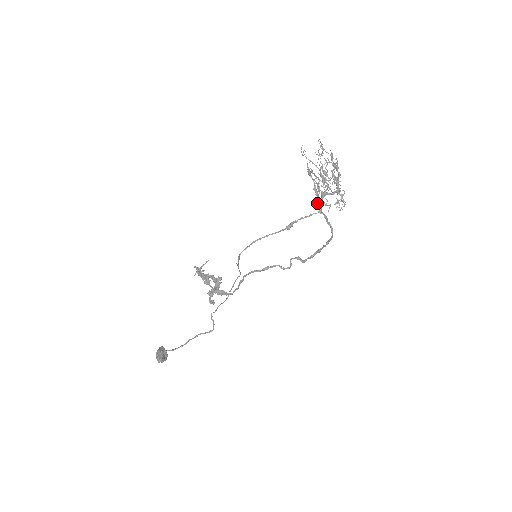
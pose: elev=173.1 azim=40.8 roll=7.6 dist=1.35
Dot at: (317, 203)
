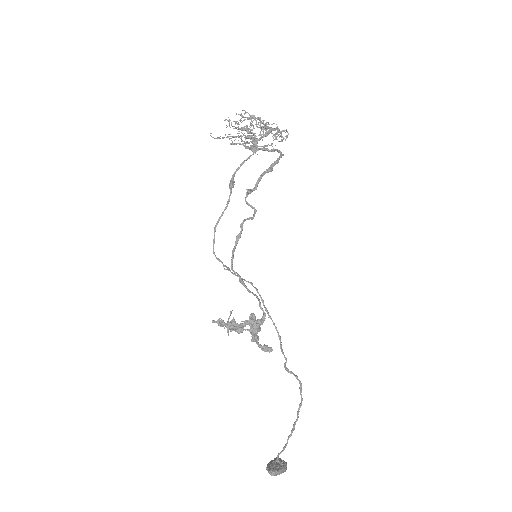
Dot at: occluded
